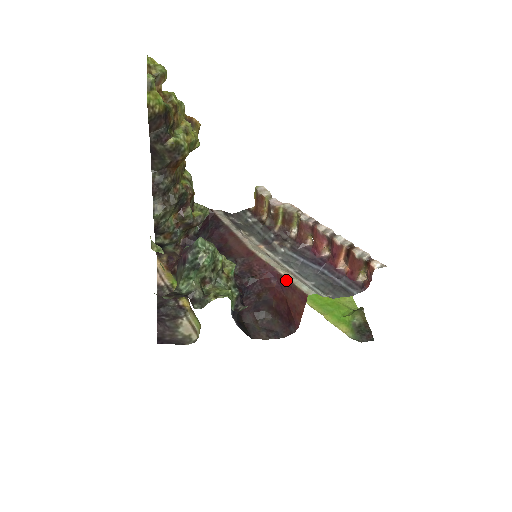
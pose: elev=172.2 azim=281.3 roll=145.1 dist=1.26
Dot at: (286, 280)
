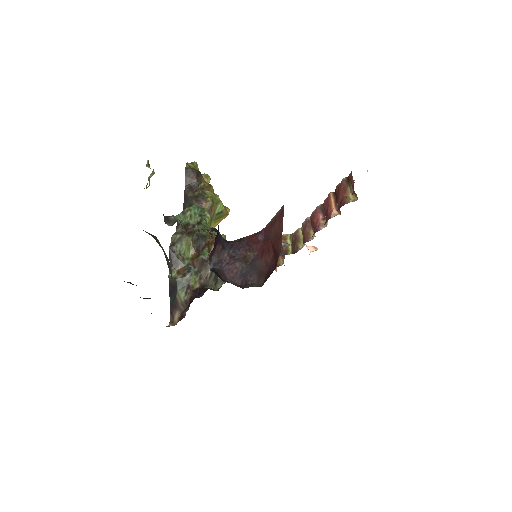
Dot at: (270, 223)
